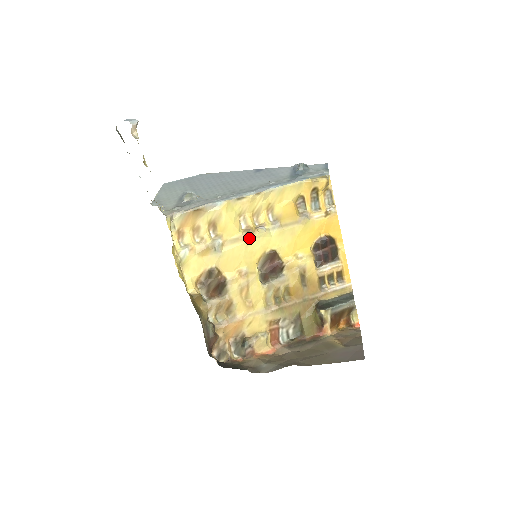
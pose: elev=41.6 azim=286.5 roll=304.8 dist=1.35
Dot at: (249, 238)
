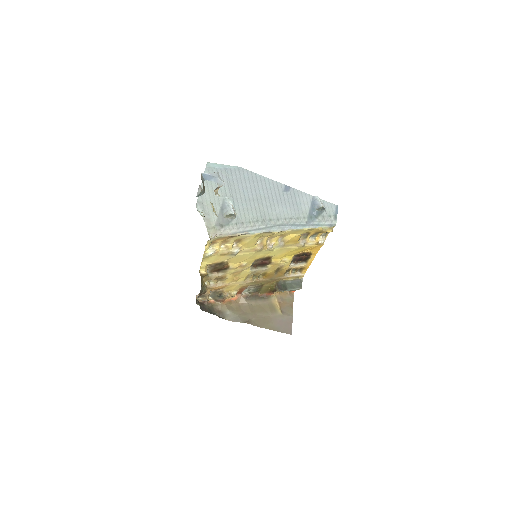
Dot at: (259, 251)
